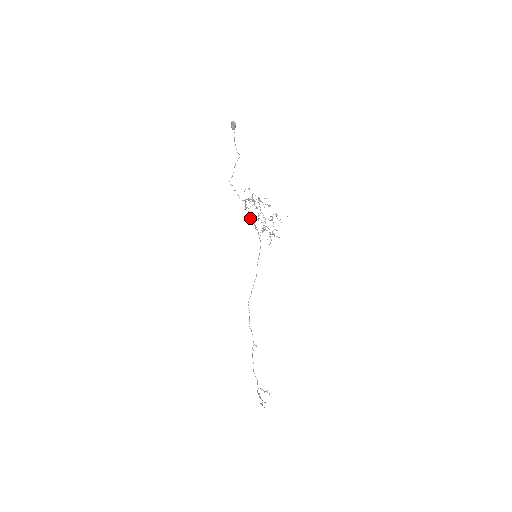
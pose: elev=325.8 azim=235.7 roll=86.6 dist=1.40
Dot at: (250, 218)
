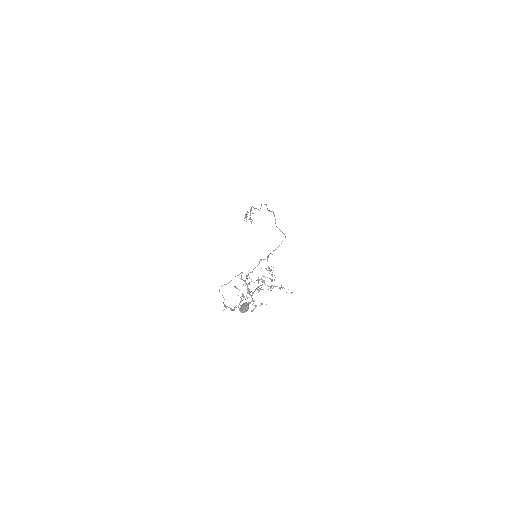
Dot at: occluded
